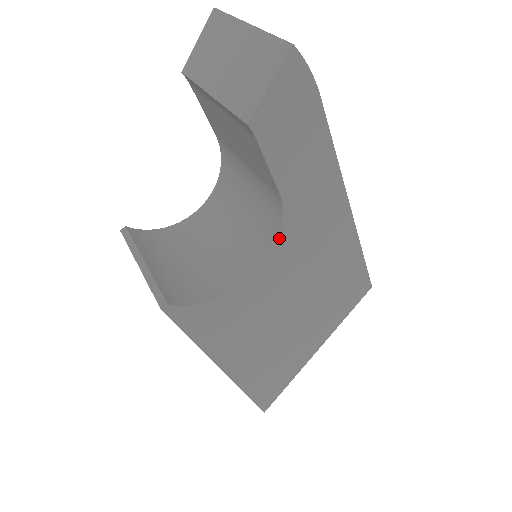
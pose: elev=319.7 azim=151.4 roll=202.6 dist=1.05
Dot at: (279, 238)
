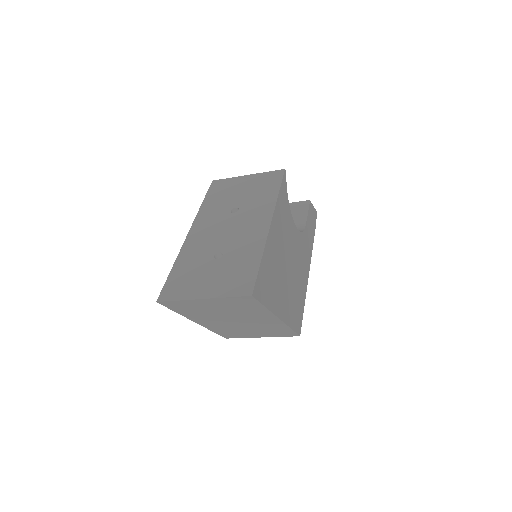
Dot at: (301, 232)
